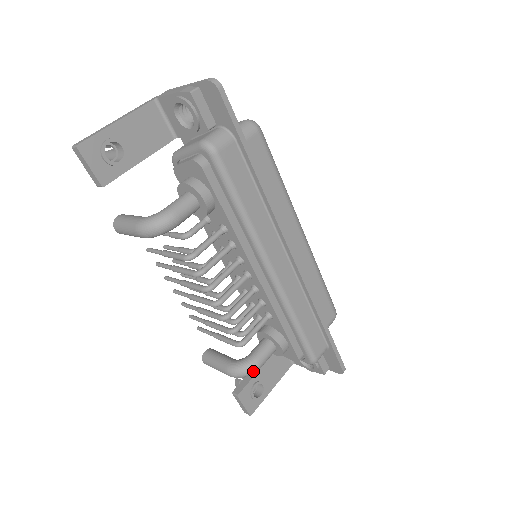
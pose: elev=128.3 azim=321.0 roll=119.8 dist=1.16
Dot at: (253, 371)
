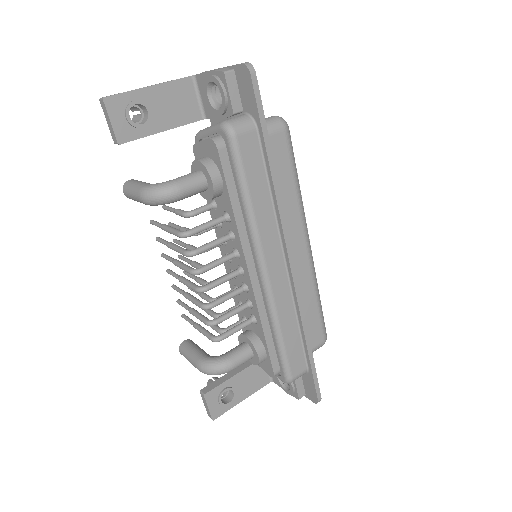
Dot at: (223, 371)
